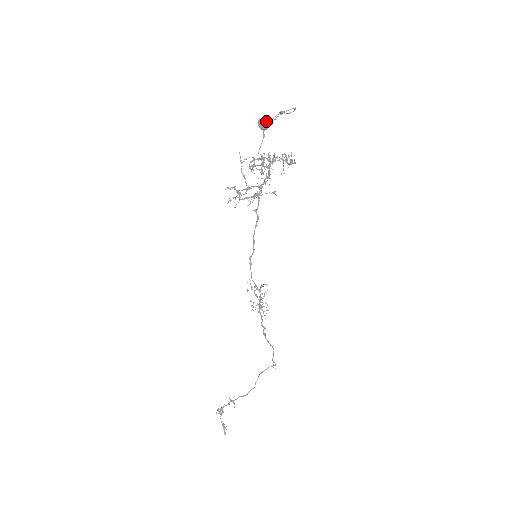
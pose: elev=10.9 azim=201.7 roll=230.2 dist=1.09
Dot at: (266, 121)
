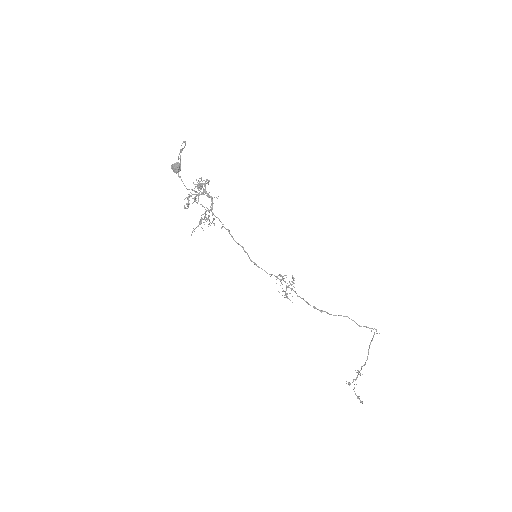
Dot at: (173, 167)
